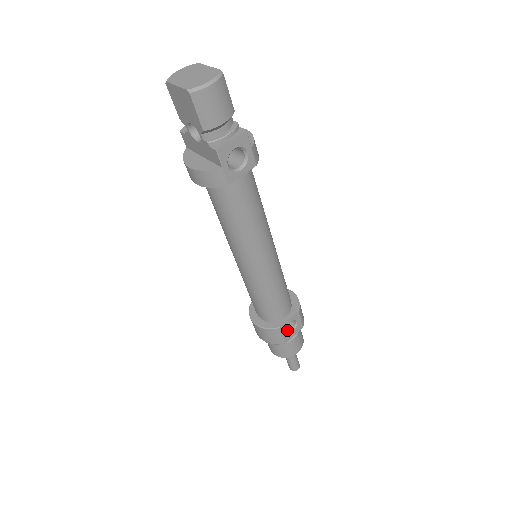
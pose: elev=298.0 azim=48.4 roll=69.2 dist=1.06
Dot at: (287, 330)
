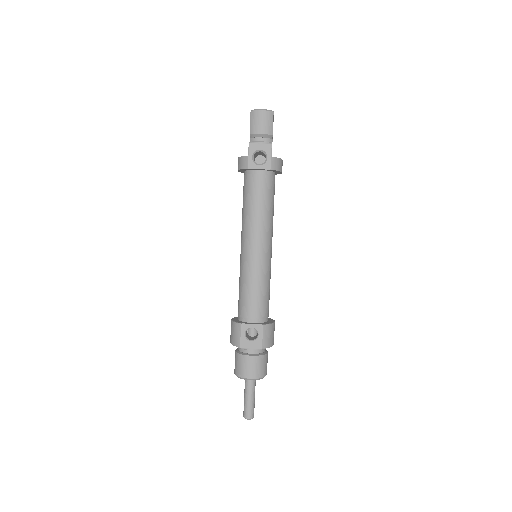
Dot at: (248, 338)
